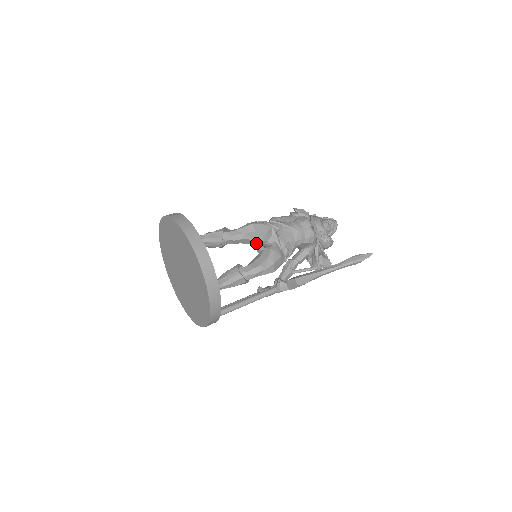
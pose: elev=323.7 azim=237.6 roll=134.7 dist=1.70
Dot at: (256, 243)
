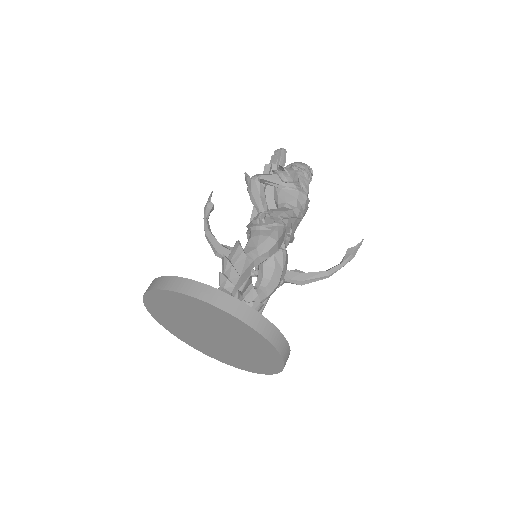
Dot at: occluded
